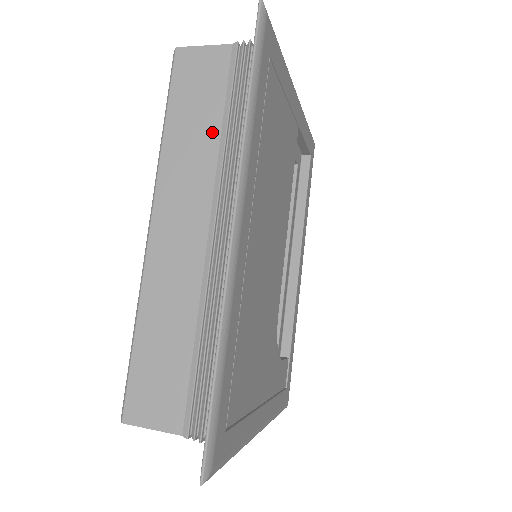
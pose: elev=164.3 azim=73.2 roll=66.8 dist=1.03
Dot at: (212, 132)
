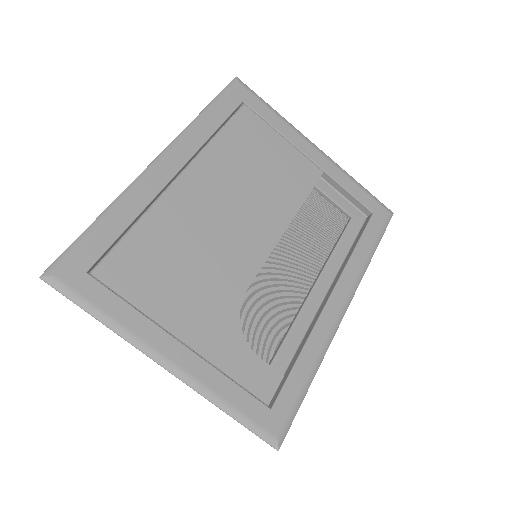
Dot at: occluded
